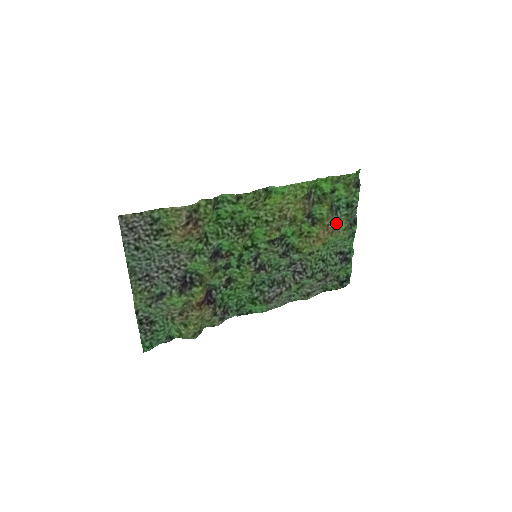
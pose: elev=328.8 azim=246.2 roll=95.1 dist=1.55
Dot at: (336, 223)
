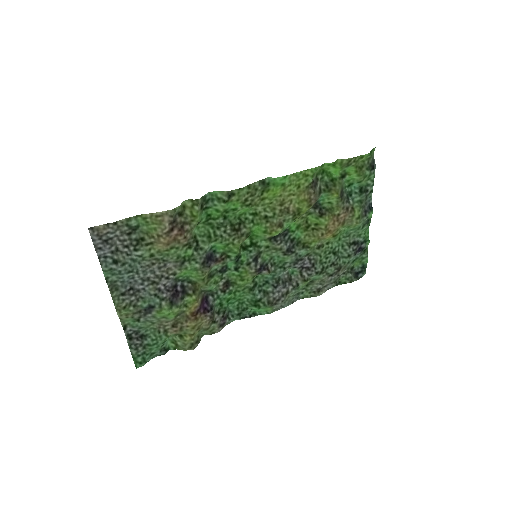
Dot at: (348, 212)
